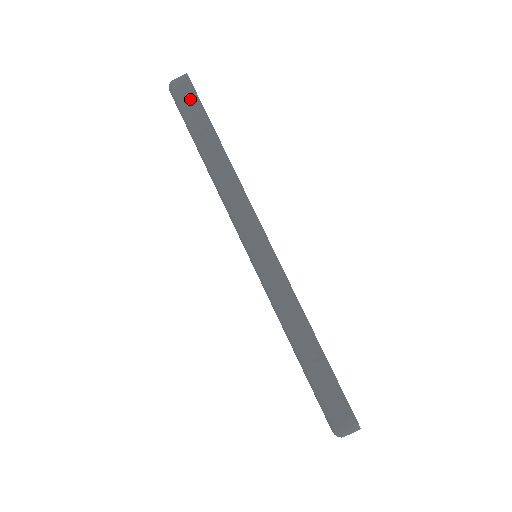
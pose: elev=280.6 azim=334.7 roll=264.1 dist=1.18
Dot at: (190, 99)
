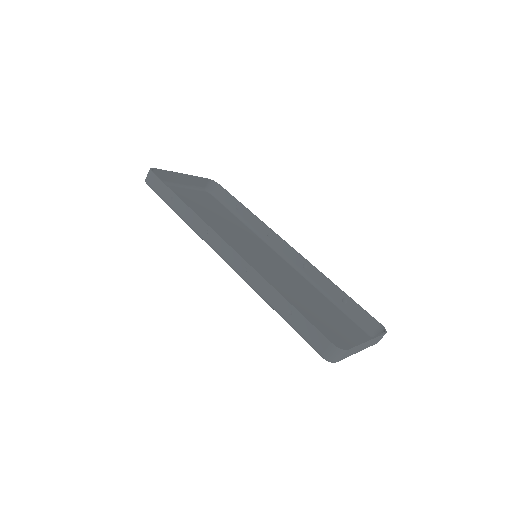
Dot at: (157, 184)
